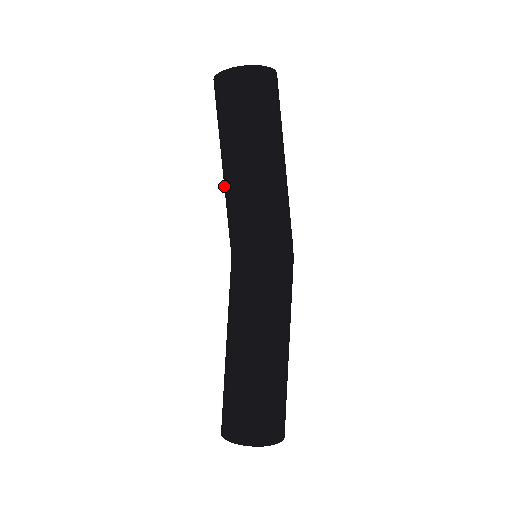
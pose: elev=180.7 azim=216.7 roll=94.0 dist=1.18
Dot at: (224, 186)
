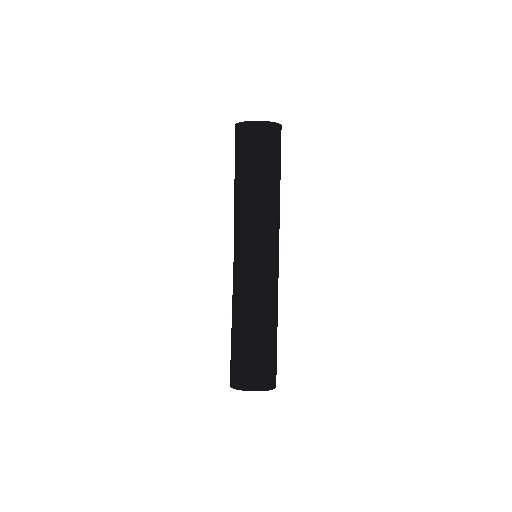
Dot at: (245, 203)
